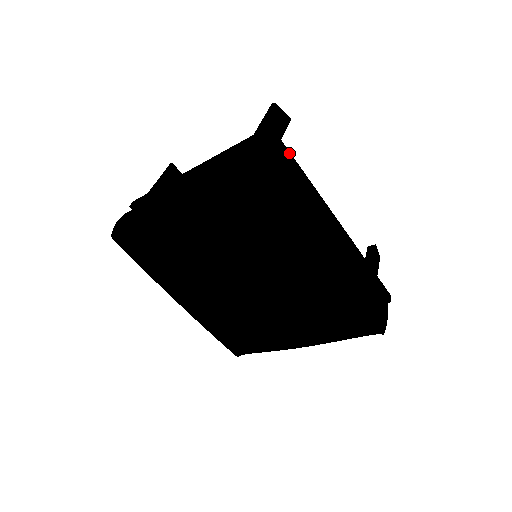
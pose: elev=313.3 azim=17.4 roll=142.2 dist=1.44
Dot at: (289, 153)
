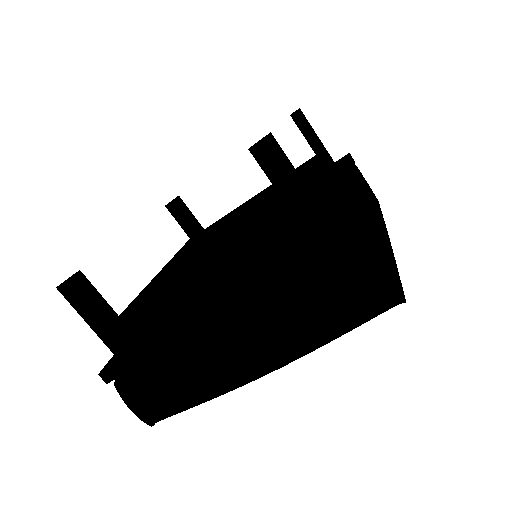
Dot at: (355, 212)
